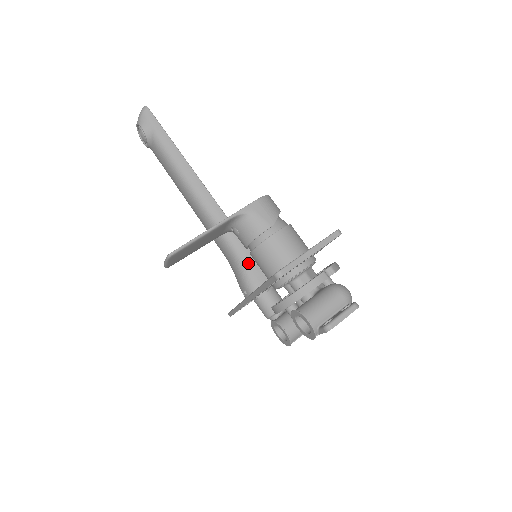
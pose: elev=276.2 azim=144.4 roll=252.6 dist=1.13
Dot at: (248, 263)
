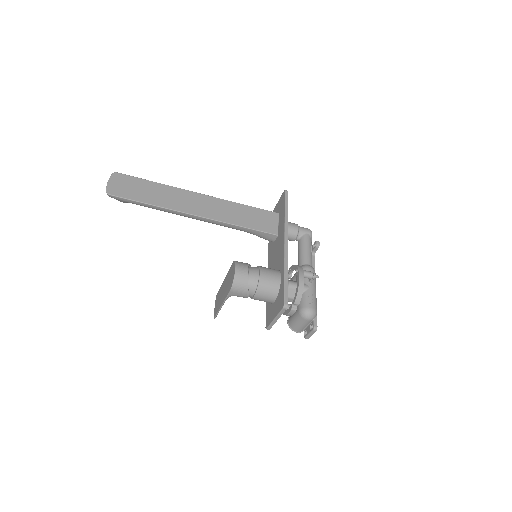
Dot at: (256, 235)
